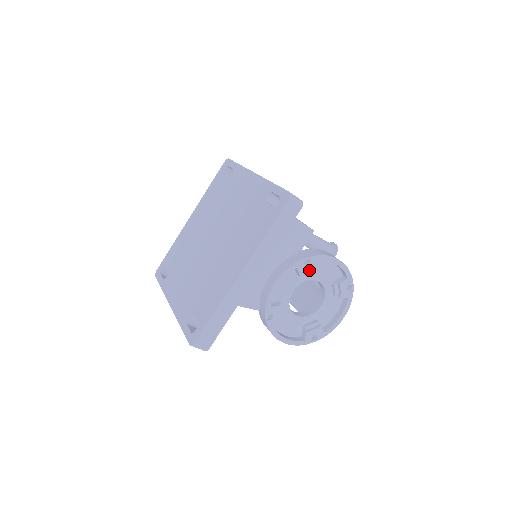
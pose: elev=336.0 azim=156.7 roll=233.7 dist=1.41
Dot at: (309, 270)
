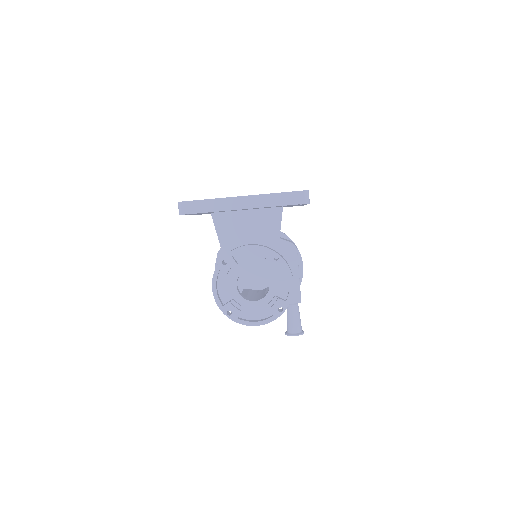
Dot at: (273, 264)
